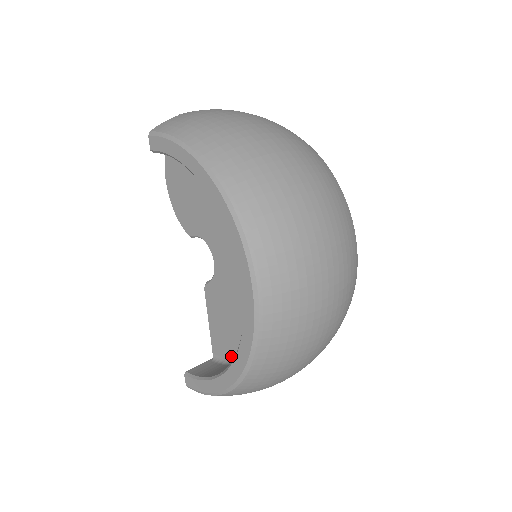
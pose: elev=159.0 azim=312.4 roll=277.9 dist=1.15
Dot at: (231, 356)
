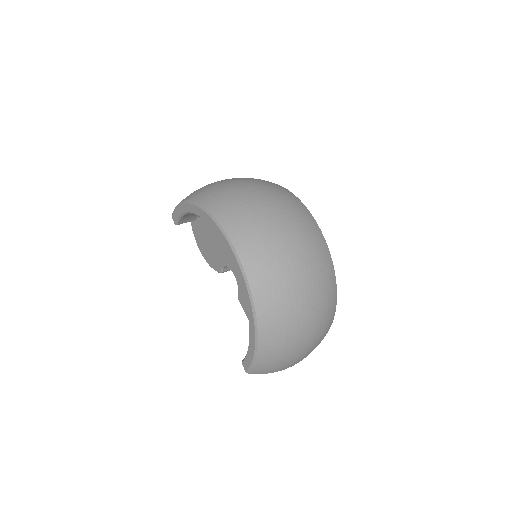
Dot at: occluded
